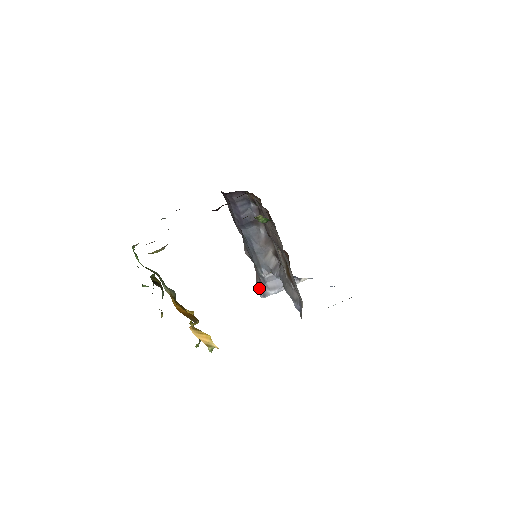
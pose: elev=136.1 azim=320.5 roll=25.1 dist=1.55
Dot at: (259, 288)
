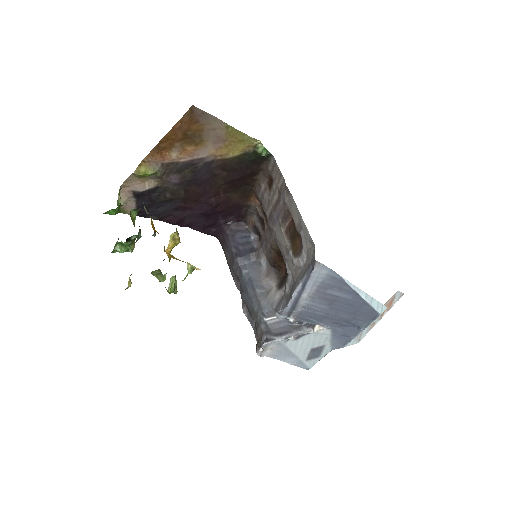
Dot at: (260, 342)
